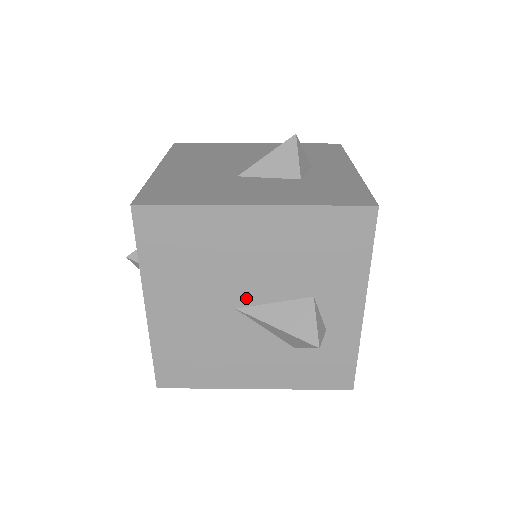
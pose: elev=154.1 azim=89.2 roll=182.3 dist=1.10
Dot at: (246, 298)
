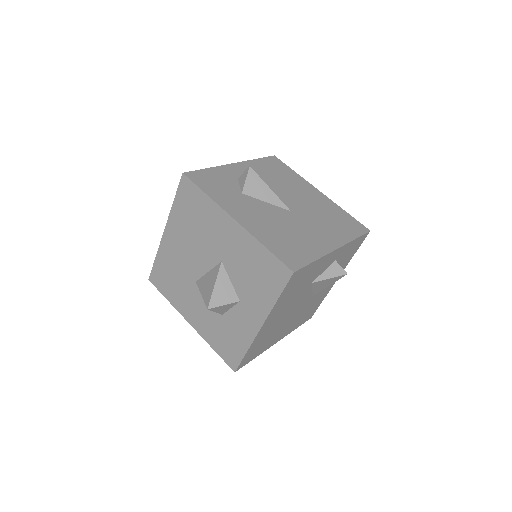
Dot at: occluded
